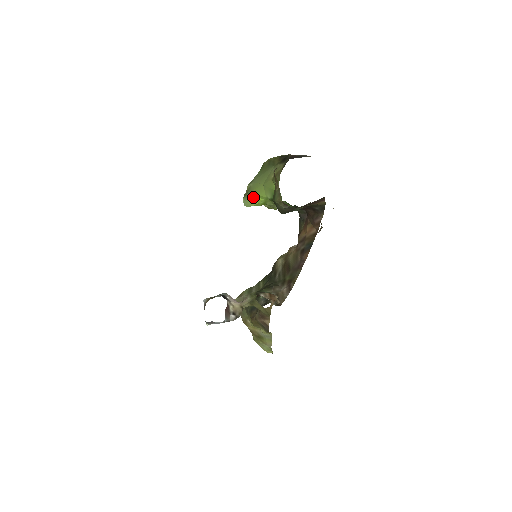
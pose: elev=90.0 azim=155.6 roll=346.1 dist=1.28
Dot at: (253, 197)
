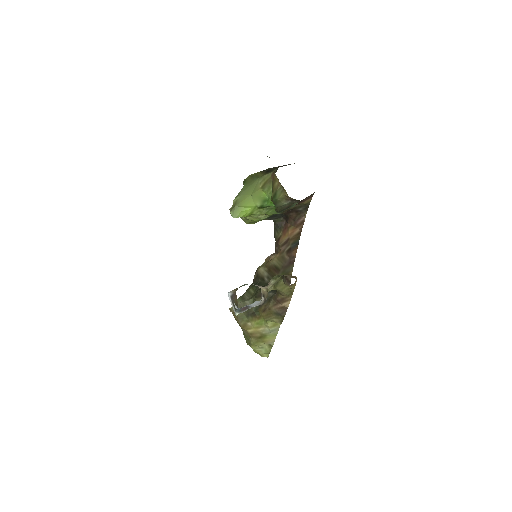
Dot at: (241, 208)
